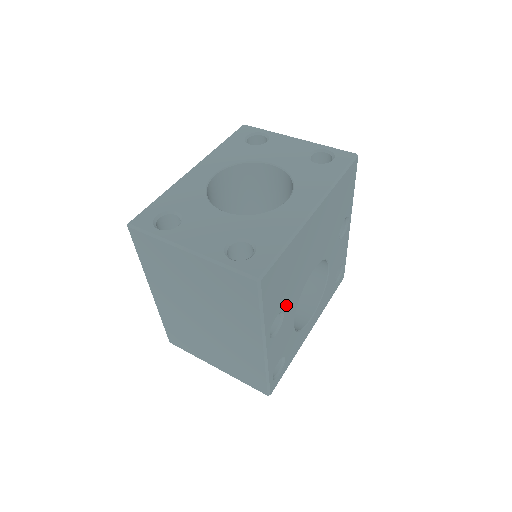
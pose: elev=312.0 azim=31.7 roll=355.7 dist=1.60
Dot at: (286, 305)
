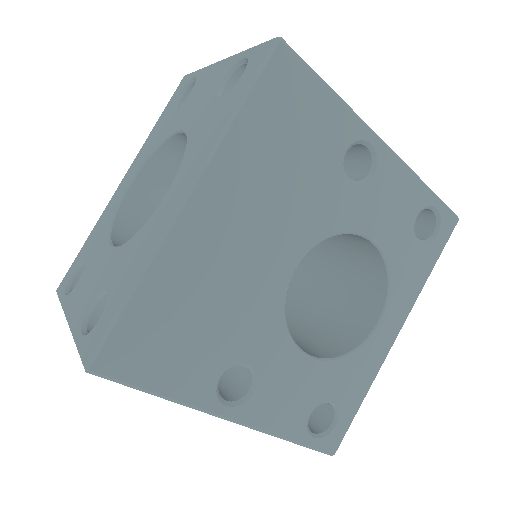
Dot at: (242, 351)
